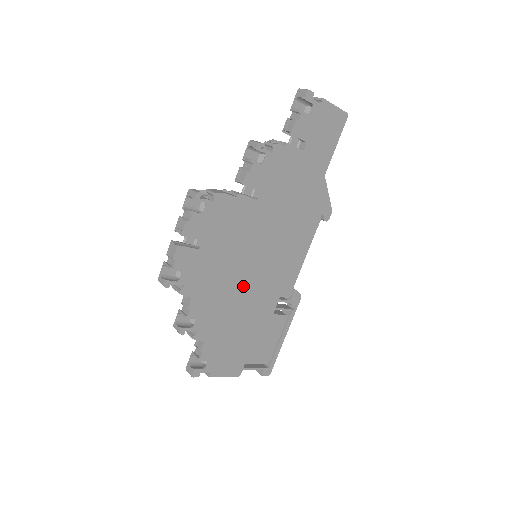
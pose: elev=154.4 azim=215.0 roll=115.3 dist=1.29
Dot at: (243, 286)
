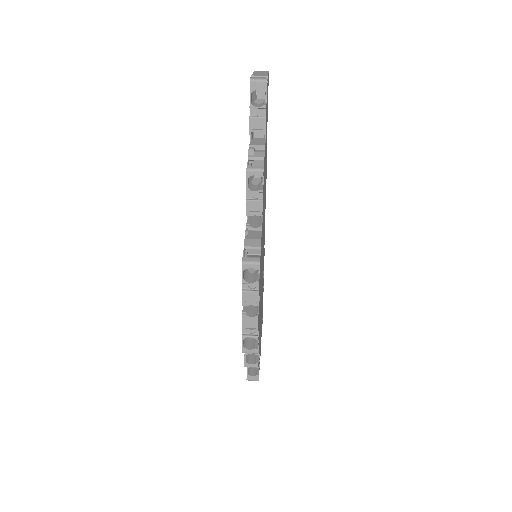
Dot at: occluded
